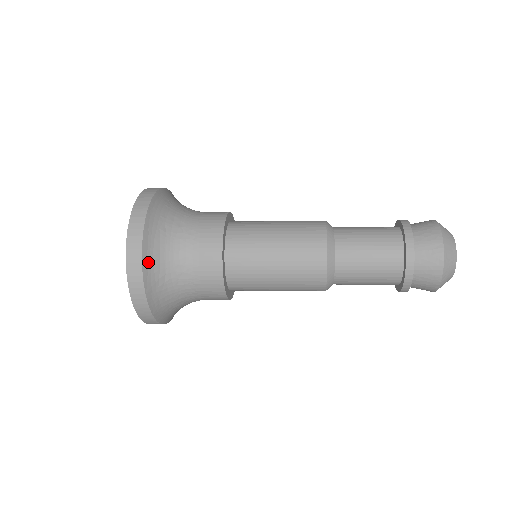
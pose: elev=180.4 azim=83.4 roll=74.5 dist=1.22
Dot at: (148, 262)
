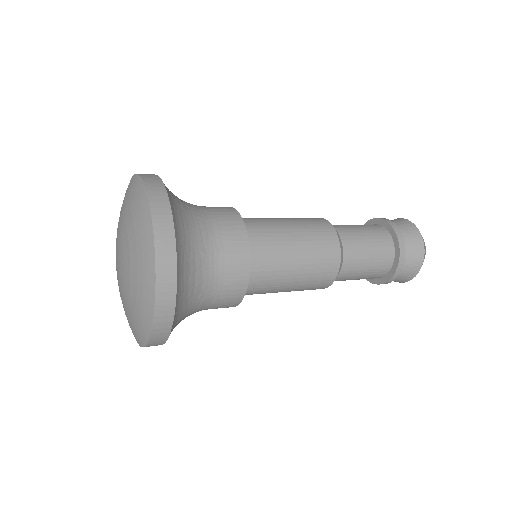
Dot at: occluded
